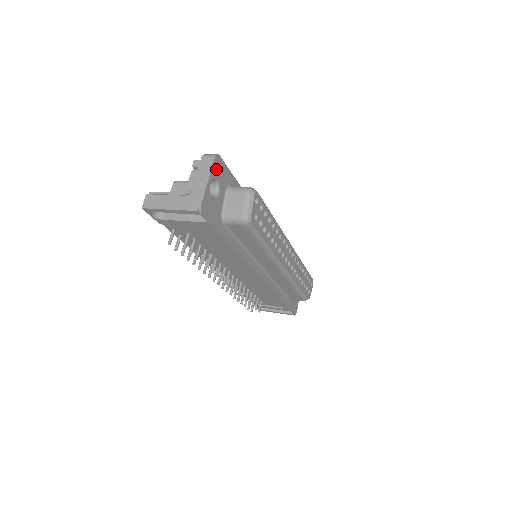
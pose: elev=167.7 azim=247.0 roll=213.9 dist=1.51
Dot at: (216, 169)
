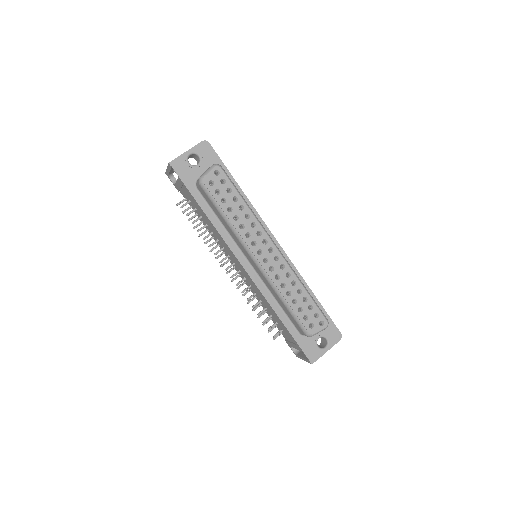
Dot at: (201, 149)
